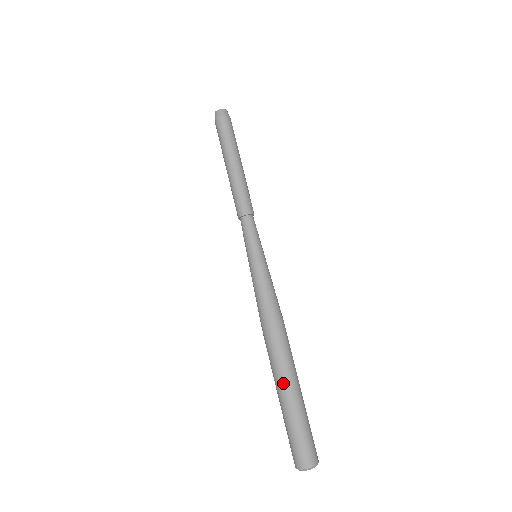
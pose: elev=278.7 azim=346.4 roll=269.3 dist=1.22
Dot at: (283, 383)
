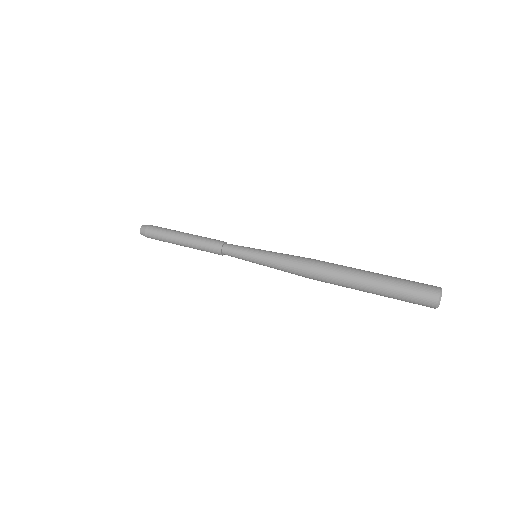
Dot at: (361, 282)
